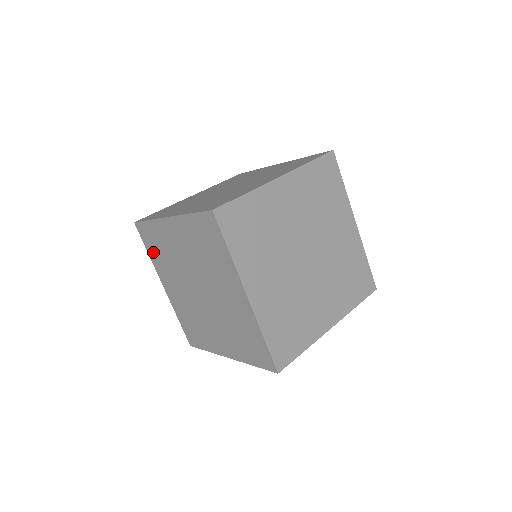
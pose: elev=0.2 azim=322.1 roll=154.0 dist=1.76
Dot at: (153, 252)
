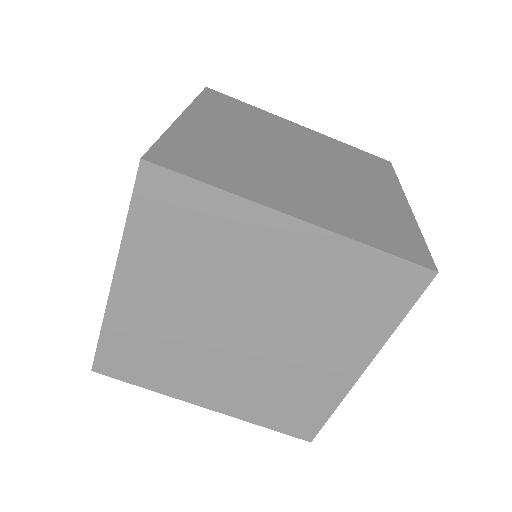
Dot at: (147, 375)
